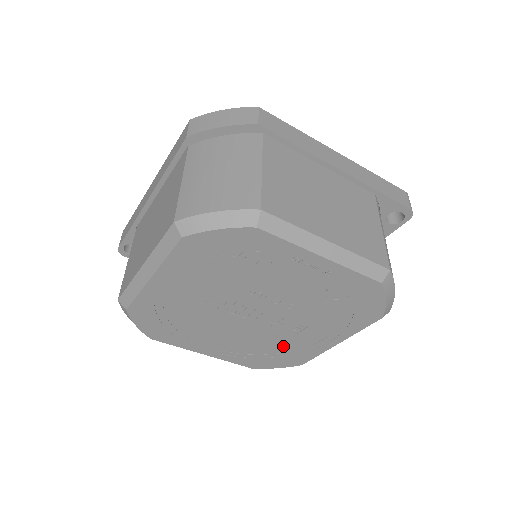
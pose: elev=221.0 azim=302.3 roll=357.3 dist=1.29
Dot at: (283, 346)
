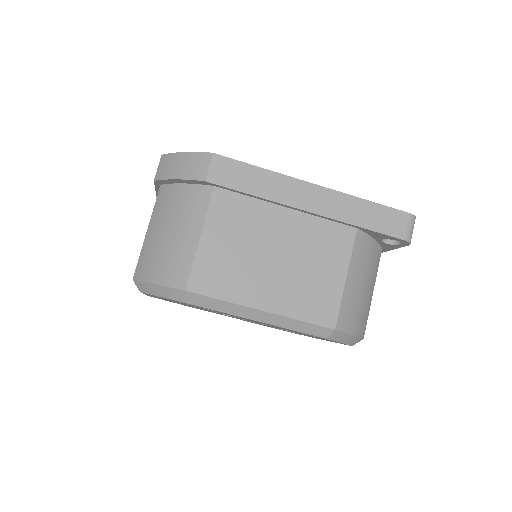
Dot at: occluded
